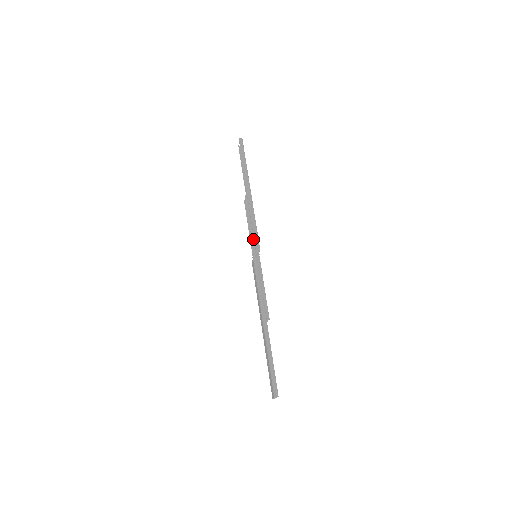
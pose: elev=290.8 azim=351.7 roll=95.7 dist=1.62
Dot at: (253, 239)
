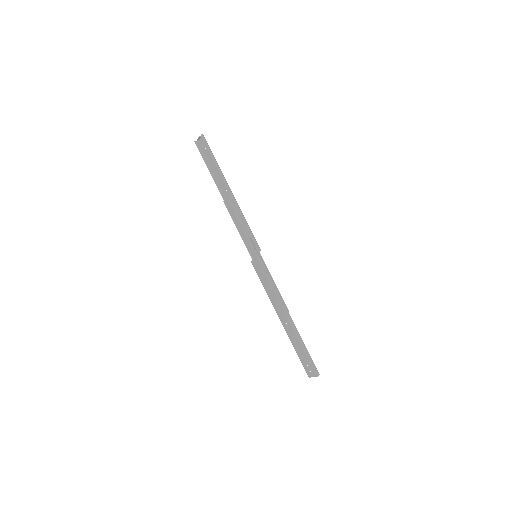
Dot at: (251, 240)
